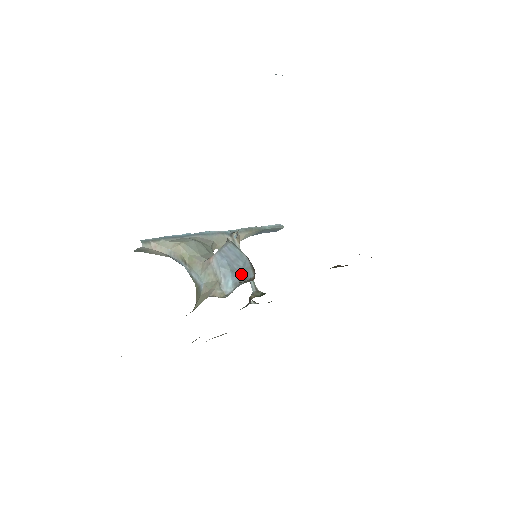
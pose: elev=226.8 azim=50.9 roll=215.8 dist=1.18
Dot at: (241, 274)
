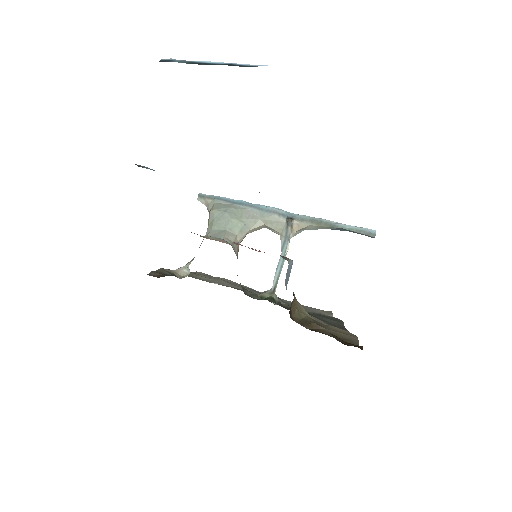
Dot at: occluded
